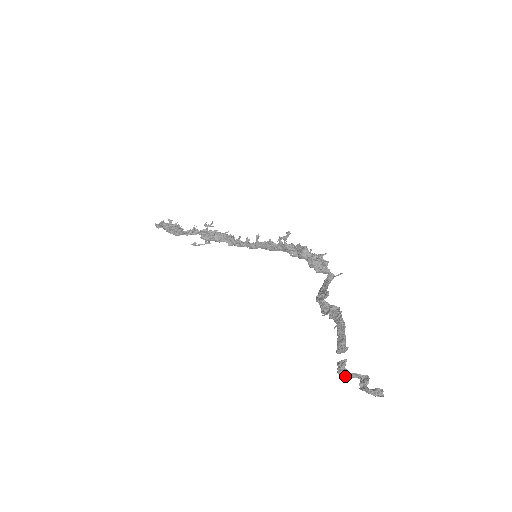
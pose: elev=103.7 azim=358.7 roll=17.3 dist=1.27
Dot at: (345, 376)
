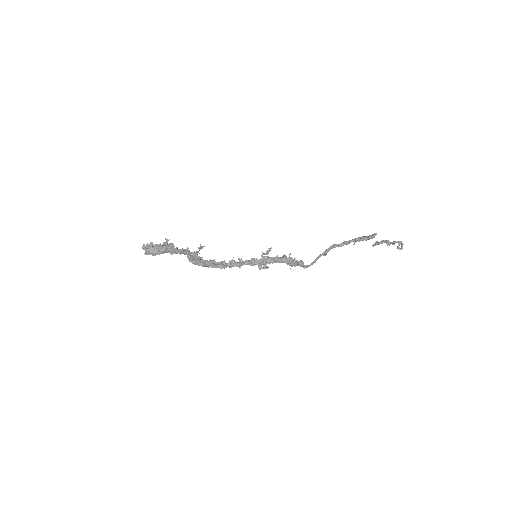
Dot at: (384, 241)
